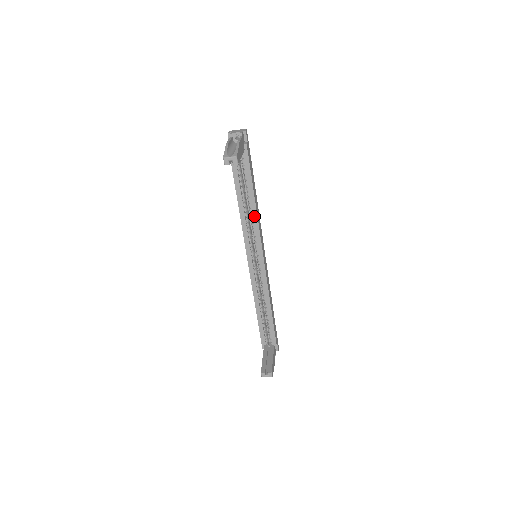
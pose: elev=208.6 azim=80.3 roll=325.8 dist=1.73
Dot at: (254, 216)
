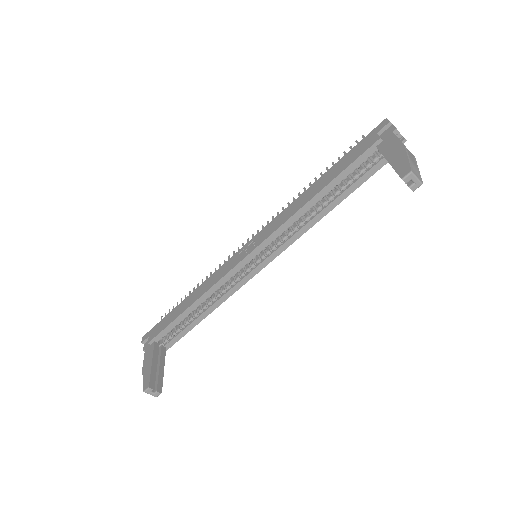
Dot at: (310, 223)
